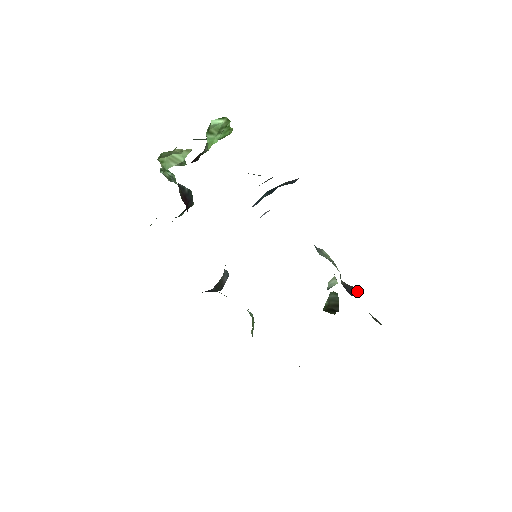
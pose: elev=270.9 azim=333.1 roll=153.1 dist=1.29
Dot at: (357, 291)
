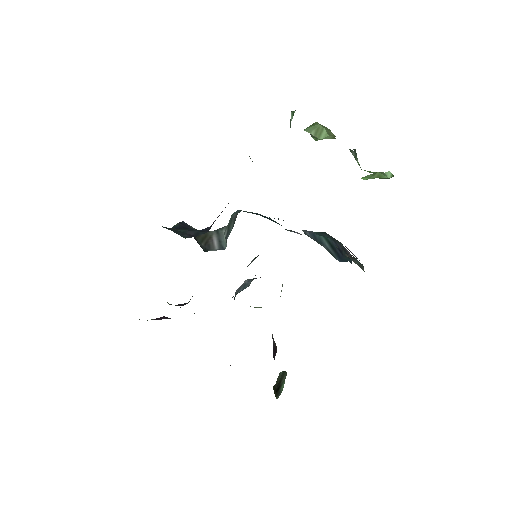
Dot at: (276, 351)
